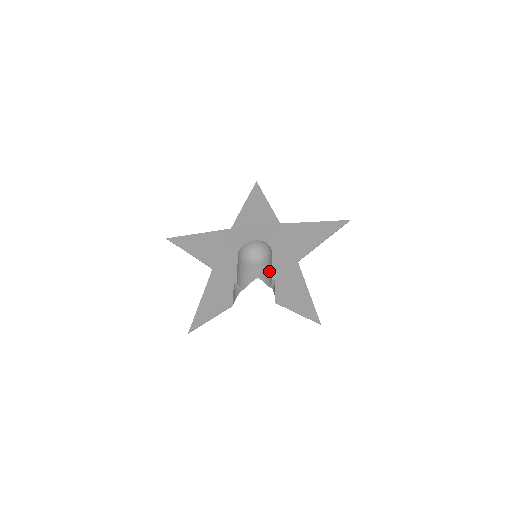
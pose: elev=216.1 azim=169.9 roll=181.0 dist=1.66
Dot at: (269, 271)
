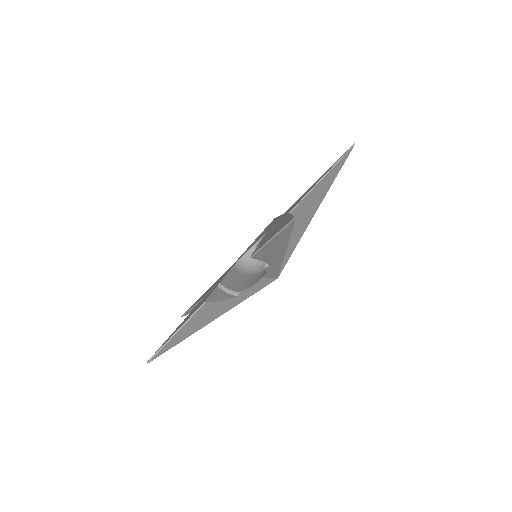
Dot at: occluded
